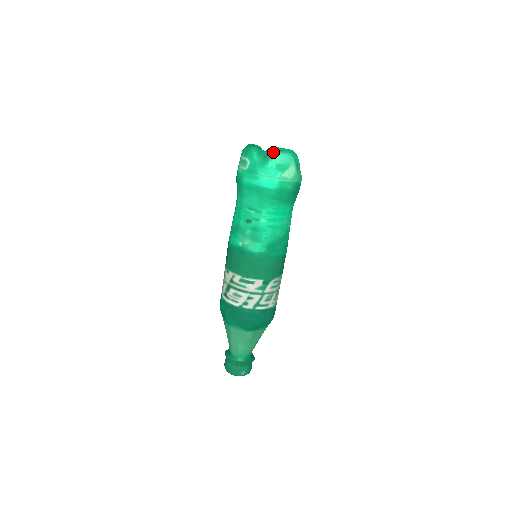
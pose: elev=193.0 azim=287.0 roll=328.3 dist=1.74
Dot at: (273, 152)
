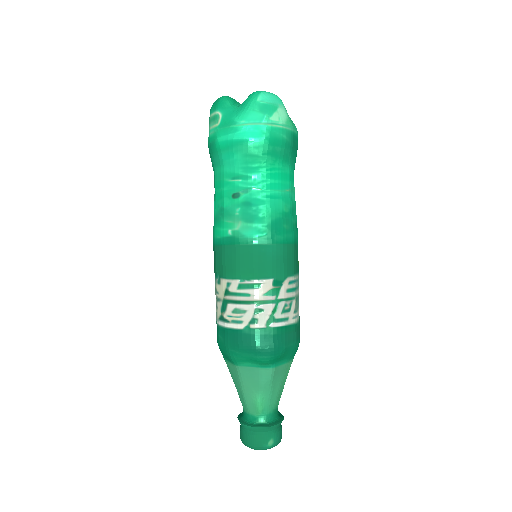
Dot at: occluded
